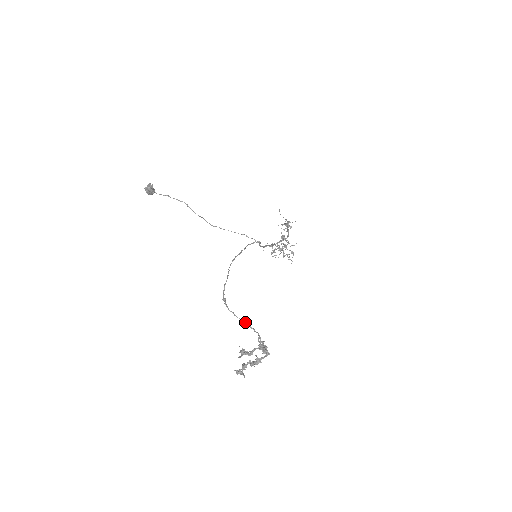
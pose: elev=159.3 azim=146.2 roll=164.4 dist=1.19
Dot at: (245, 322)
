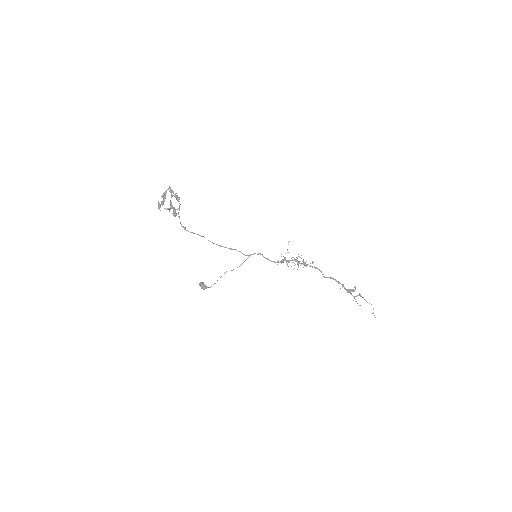
Dot at: (179, 210)
